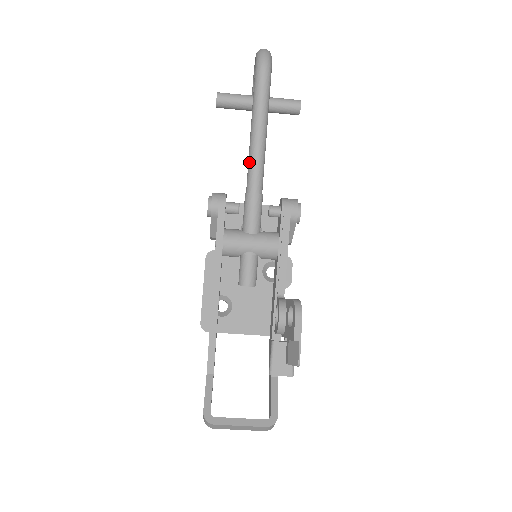
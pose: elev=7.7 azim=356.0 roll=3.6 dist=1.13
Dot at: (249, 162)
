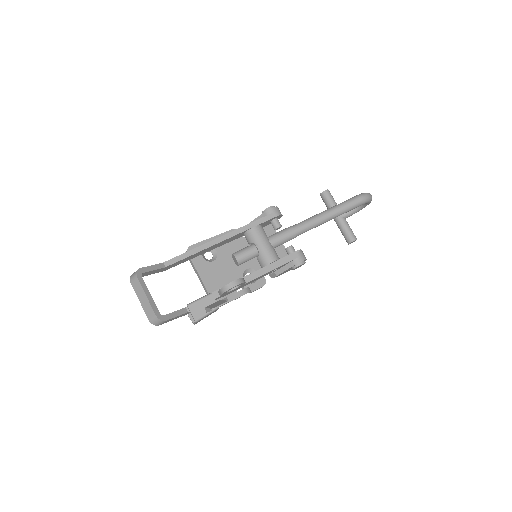
Dot at: (309, 218)
